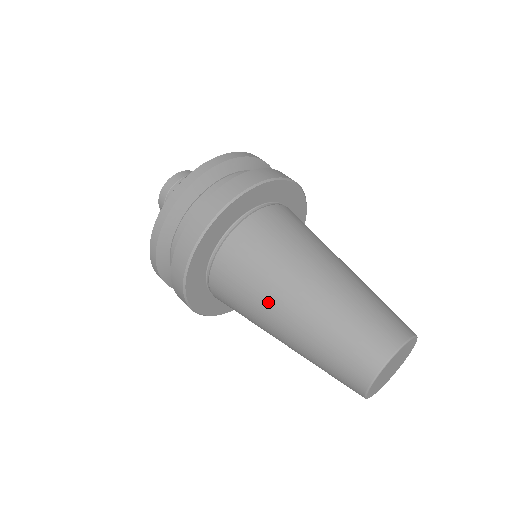
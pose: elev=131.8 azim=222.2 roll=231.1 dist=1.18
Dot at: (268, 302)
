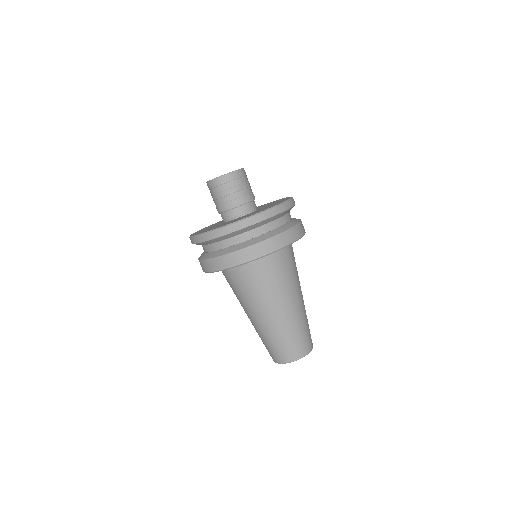
Dot at: occluded
